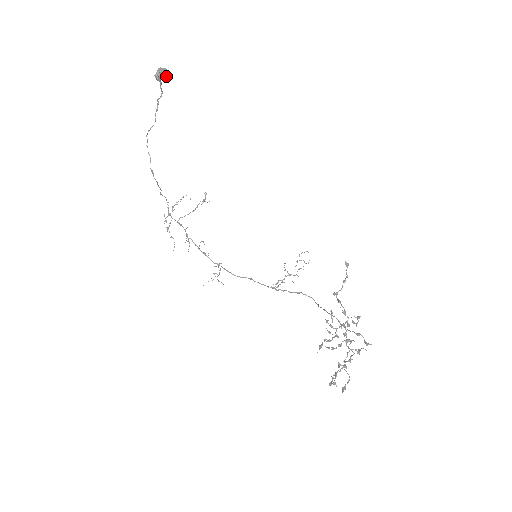
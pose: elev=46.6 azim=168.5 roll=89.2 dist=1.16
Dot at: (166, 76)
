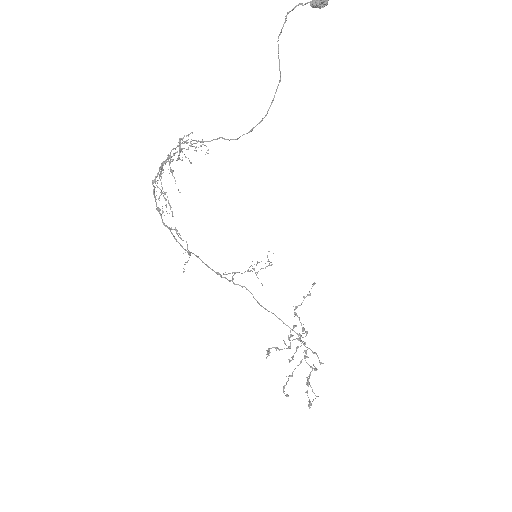
Dot at: (320, 7)
